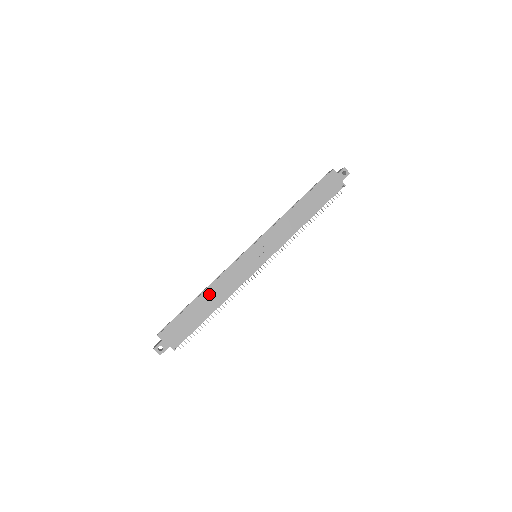
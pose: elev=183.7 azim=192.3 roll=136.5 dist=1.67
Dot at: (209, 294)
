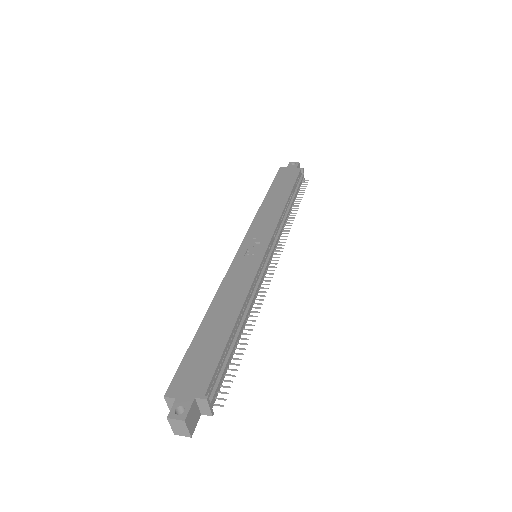
Dot at: (217, 309)
